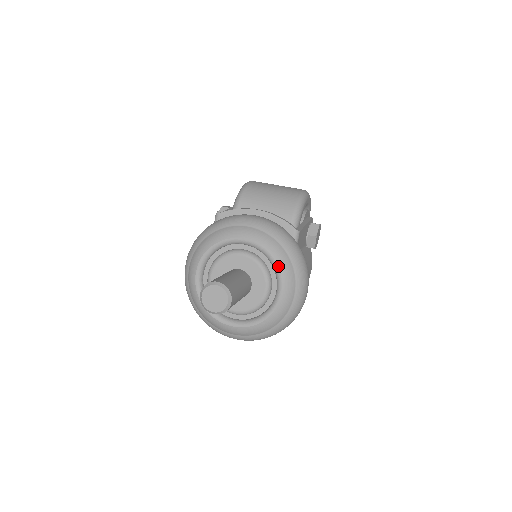
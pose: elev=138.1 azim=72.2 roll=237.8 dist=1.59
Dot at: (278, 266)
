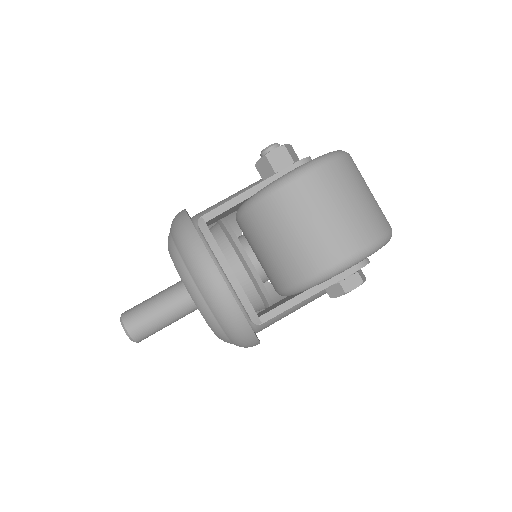
Dot at: (214, 333)
